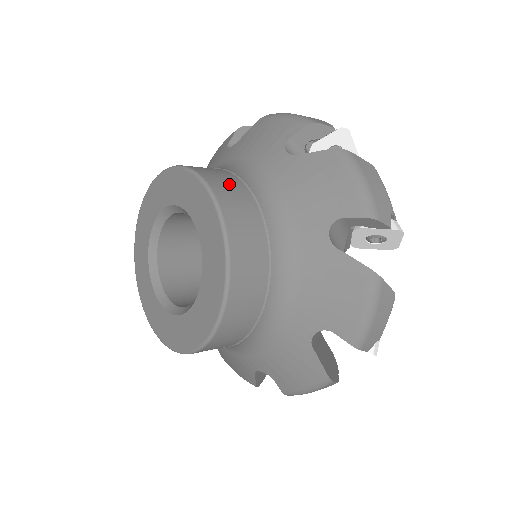
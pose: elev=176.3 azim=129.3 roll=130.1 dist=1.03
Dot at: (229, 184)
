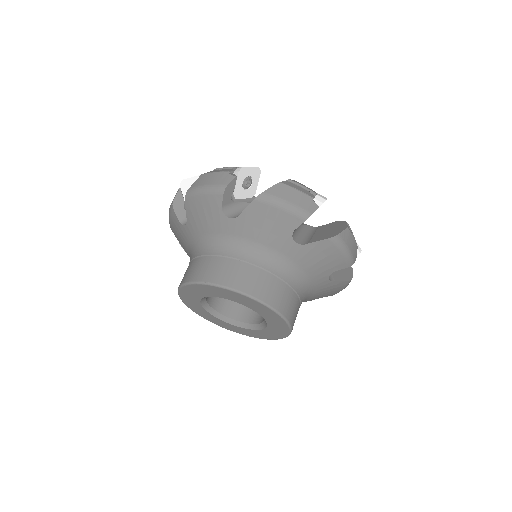
Dot at: occluded
